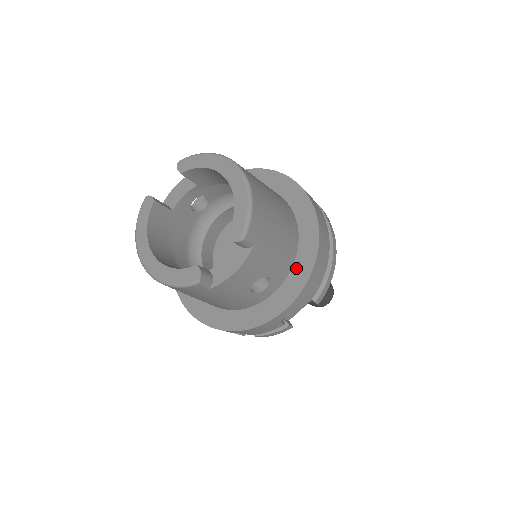
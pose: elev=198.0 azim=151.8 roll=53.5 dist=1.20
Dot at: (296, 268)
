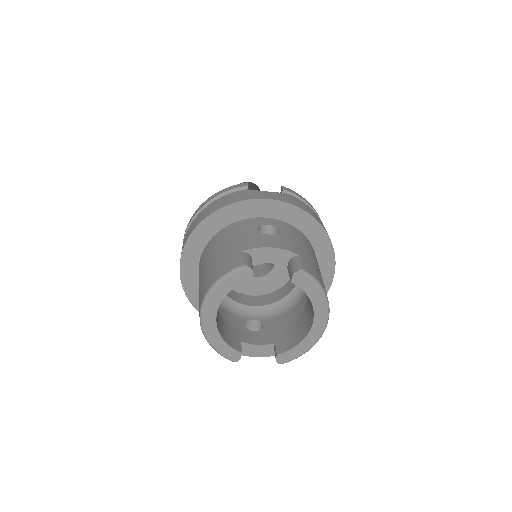
Dot at: occluded
